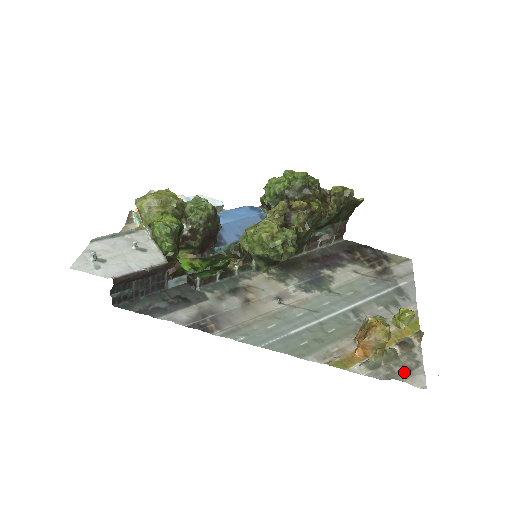
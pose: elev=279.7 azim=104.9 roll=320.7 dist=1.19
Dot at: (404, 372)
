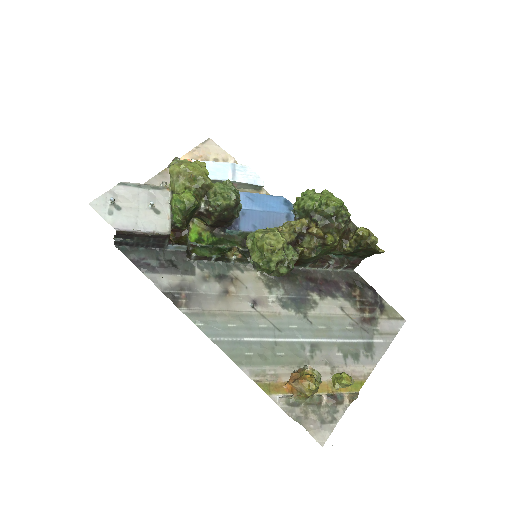
Dot at: (315, 422)
